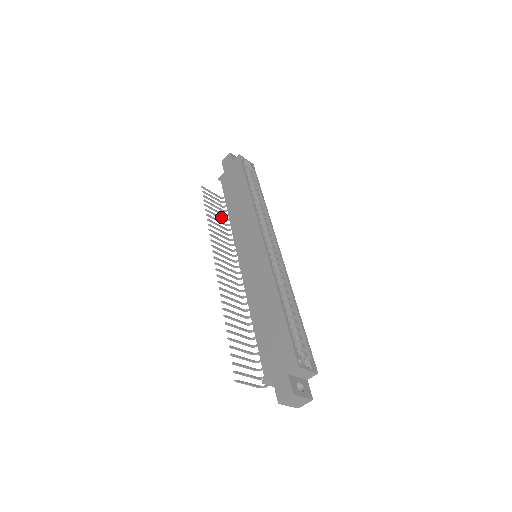
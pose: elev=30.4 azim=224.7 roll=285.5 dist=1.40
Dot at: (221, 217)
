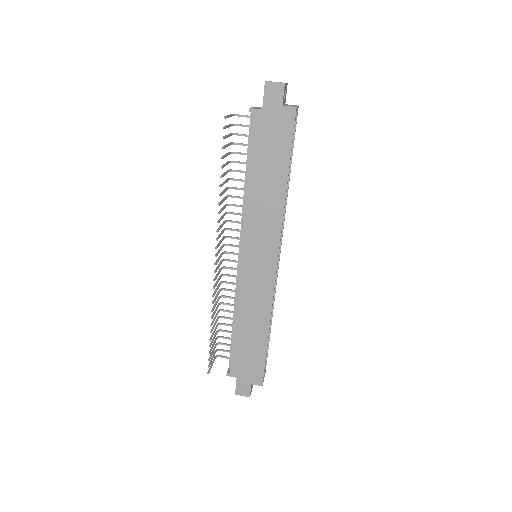
Dot at: (228, 162)
